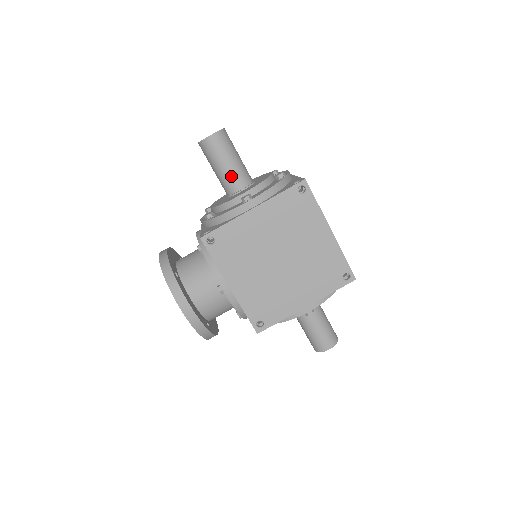
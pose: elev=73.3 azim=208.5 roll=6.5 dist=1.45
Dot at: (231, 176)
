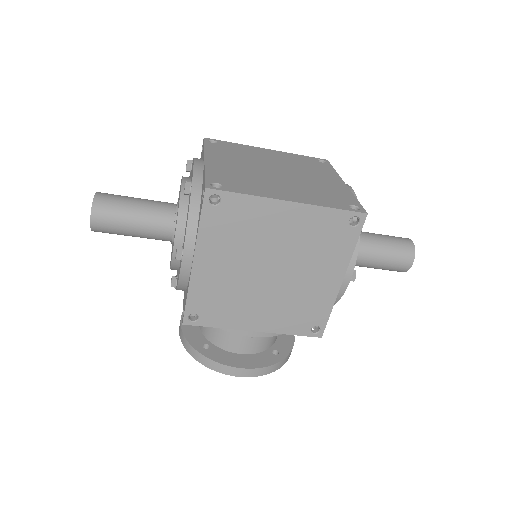
Dot at: (150, 231)
